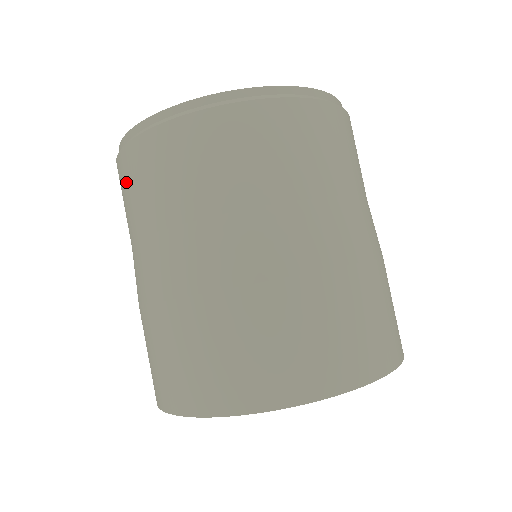
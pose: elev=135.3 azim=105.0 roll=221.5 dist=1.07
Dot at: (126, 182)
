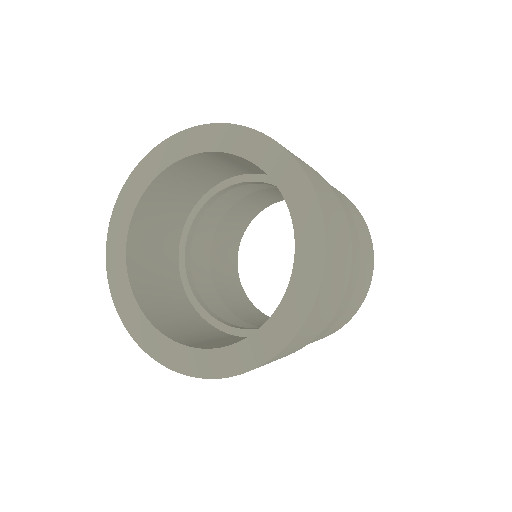
Dot at: occluded
